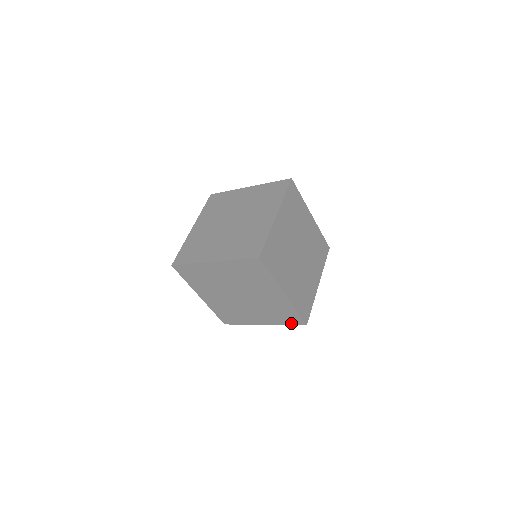
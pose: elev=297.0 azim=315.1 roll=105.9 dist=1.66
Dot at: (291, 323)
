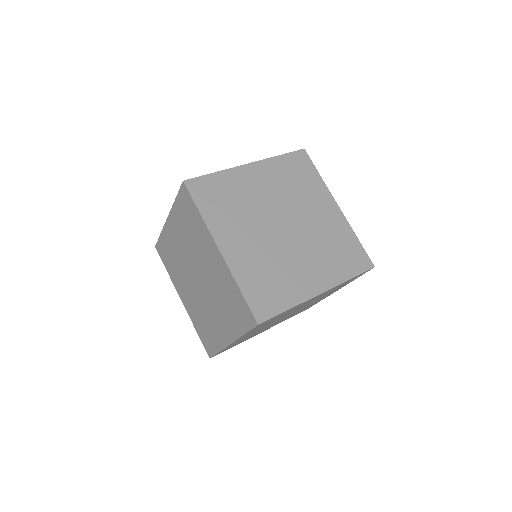
Dot at: (356, 271)
